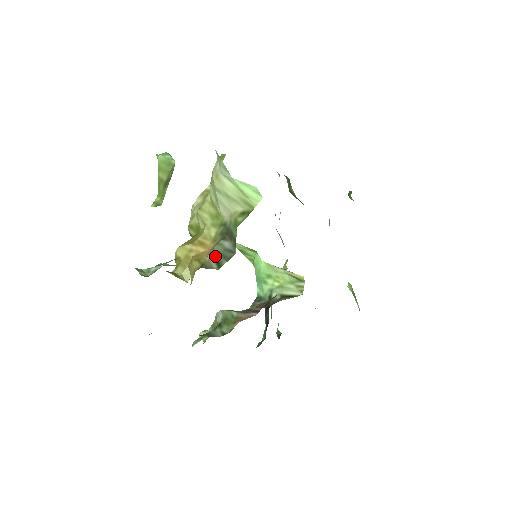
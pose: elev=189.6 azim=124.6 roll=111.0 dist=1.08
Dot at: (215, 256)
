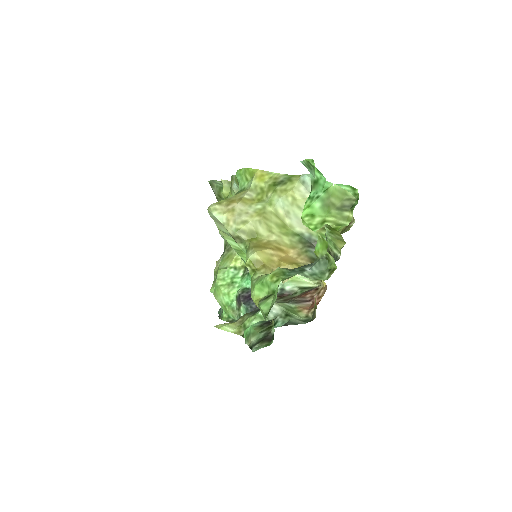
Dot at: (311, 261)
